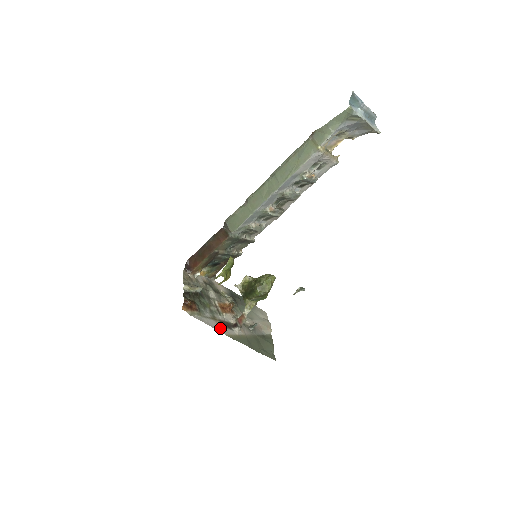
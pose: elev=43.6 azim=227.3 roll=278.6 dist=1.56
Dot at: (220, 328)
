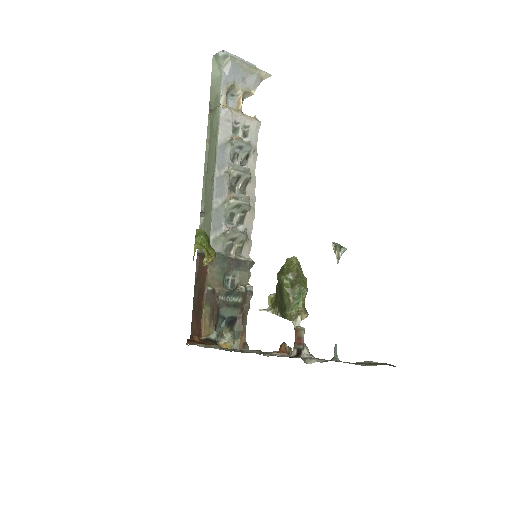
Dot at: occluded
